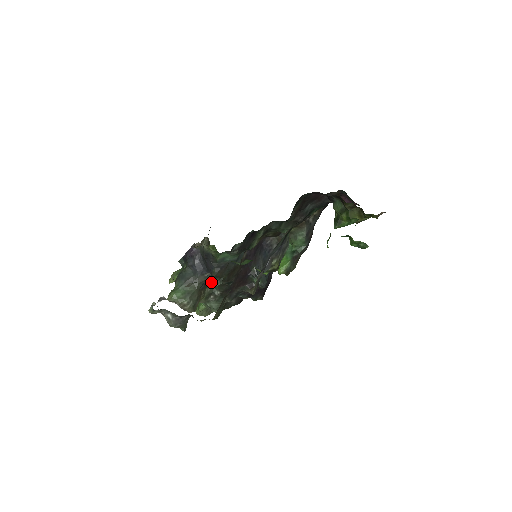
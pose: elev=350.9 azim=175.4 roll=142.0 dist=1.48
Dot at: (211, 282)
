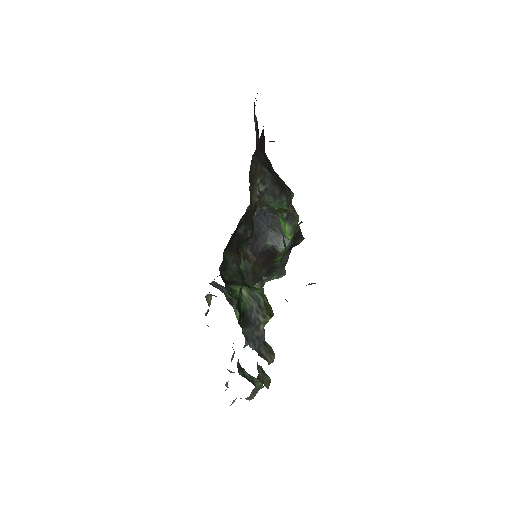
Dot at: occluded
